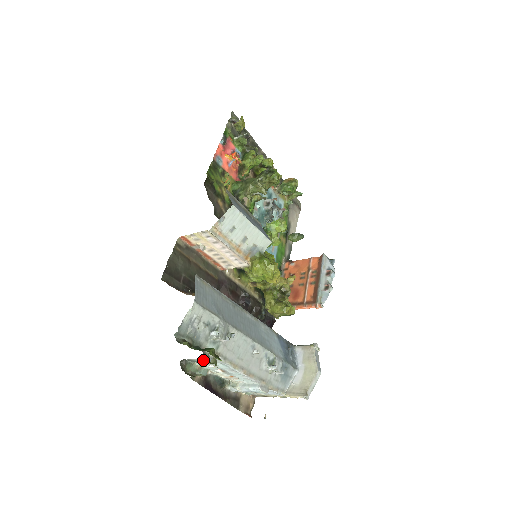
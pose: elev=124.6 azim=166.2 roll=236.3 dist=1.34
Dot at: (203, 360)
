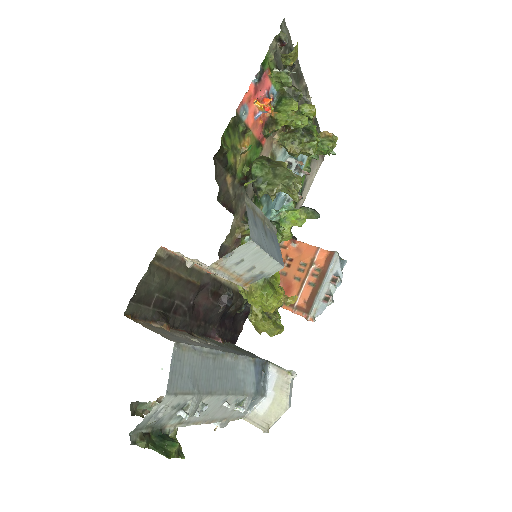
Dot at: occluded
